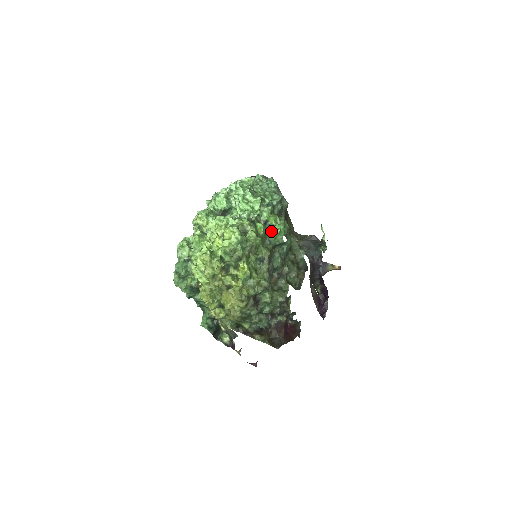
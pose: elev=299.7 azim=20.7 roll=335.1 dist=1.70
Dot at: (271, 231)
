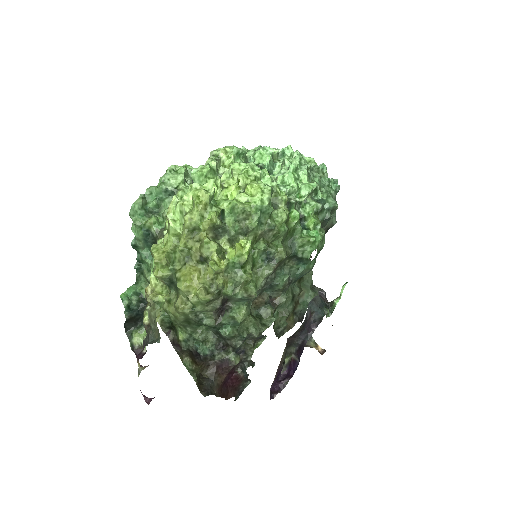
Dot at: (303, 233)
